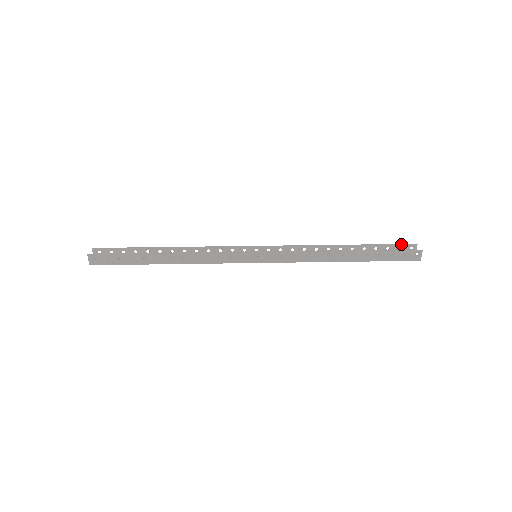
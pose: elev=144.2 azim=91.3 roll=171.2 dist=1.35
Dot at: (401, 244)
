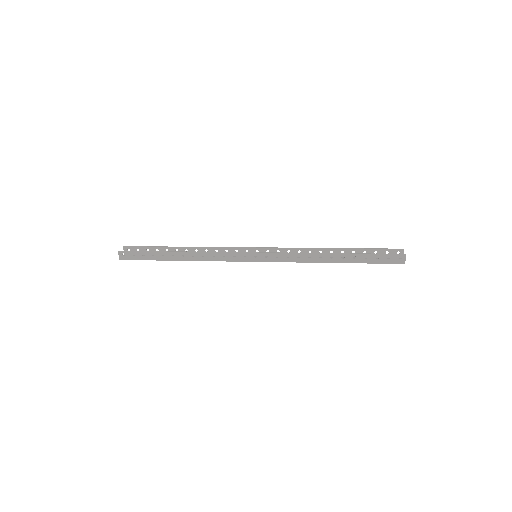
Dot at: (388, 249)
